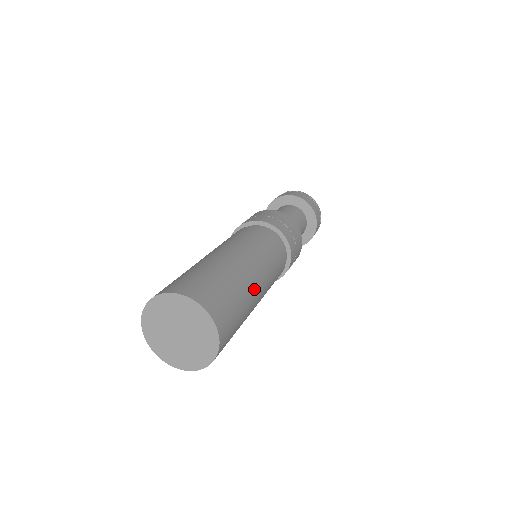
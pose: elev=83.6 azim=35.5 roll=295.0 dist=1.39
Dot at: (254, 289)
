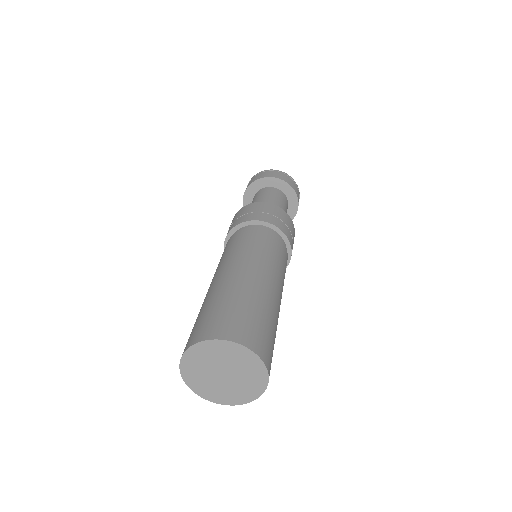
Dot at: (271, 294)
